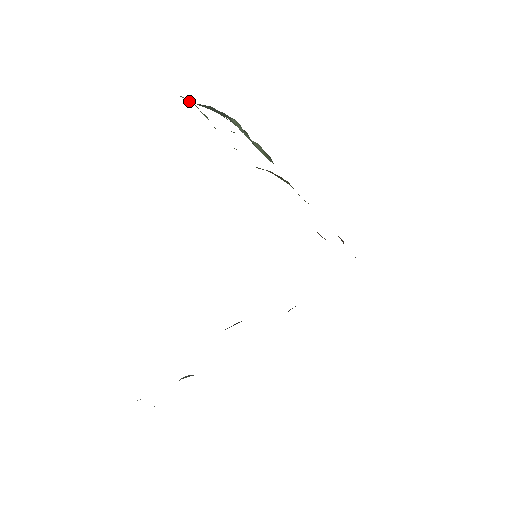
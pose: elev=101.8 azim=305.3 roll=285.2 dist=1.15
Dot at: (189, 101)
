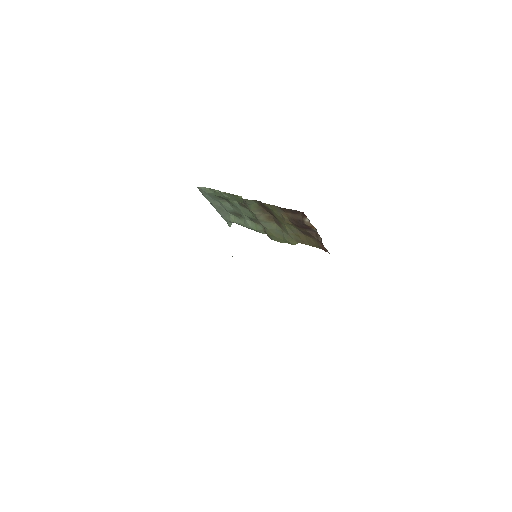
Dot at: (205, 189)
